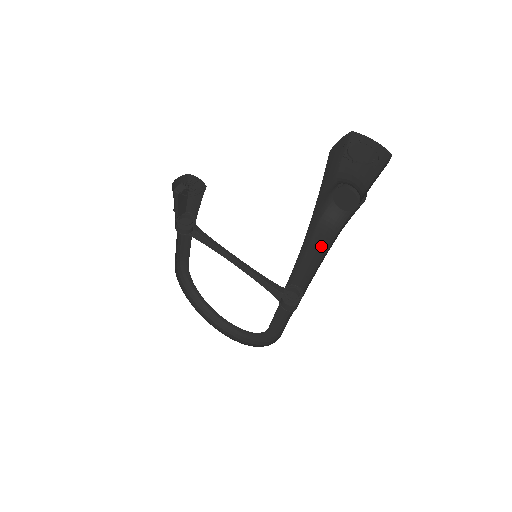
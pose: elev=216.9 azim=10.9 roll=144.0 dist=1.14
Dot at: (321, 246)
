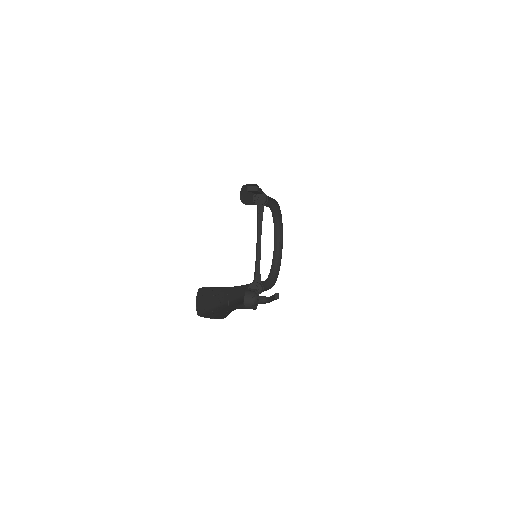
Dot at: occluded
